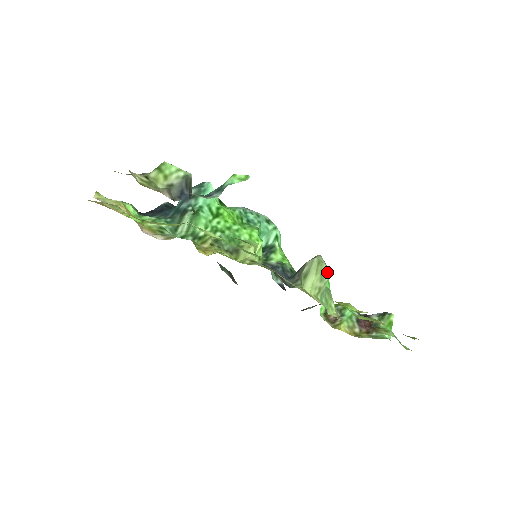
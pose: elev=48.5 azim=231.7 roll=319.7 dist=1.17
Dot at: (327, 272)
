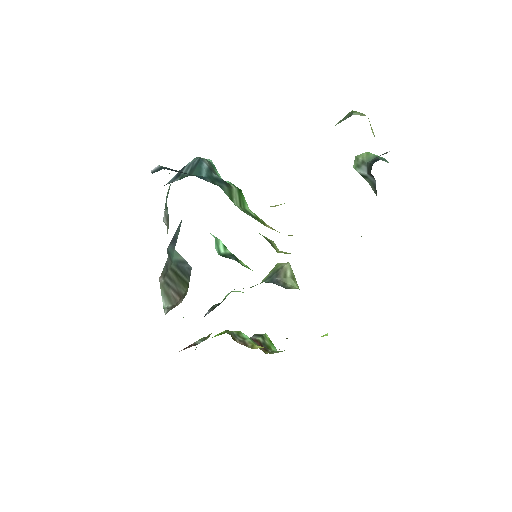
Dot at: occluded
